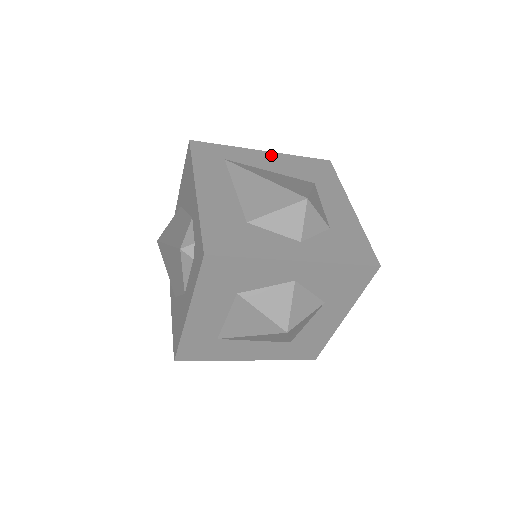
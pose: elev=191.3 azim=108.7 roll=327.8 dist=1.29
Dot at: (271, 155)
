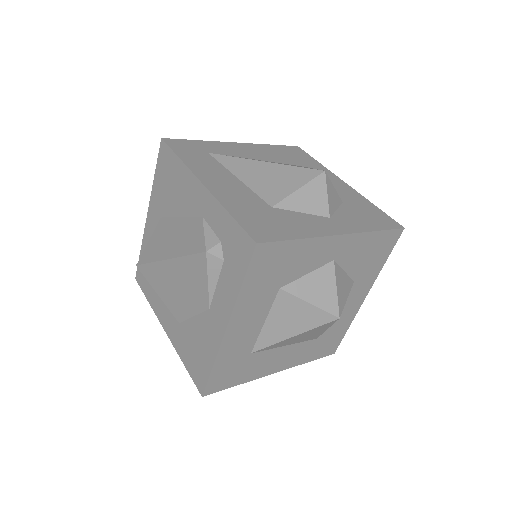
Dot at: (246, 146)
